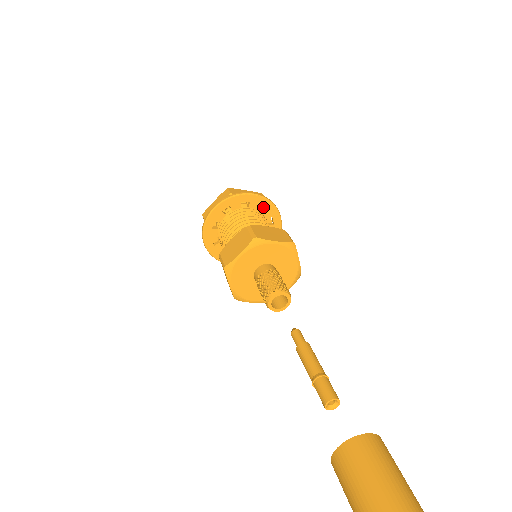
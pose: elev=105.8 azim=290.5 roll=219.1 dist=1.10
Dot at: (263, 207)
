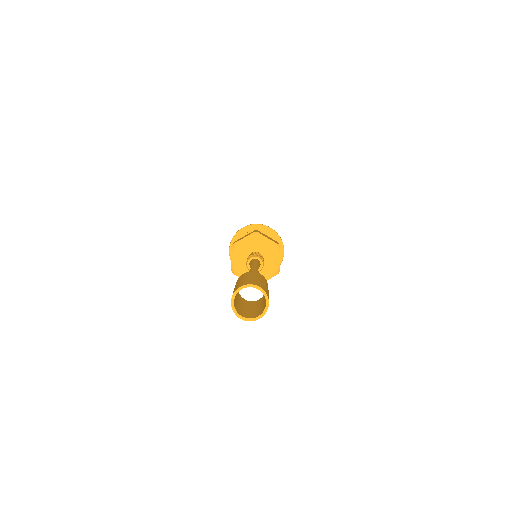
Dot at: occluded
